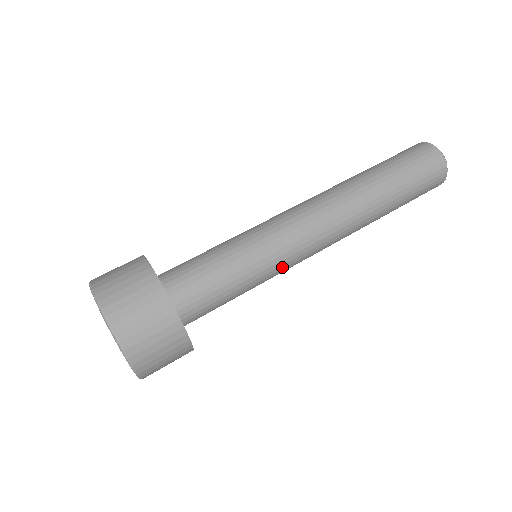
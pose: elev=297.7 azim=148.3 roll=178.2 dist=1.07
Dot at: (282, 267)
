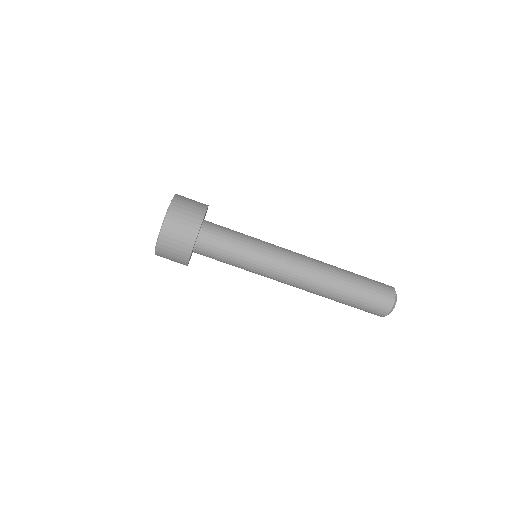
Dot at: (260, 274)
